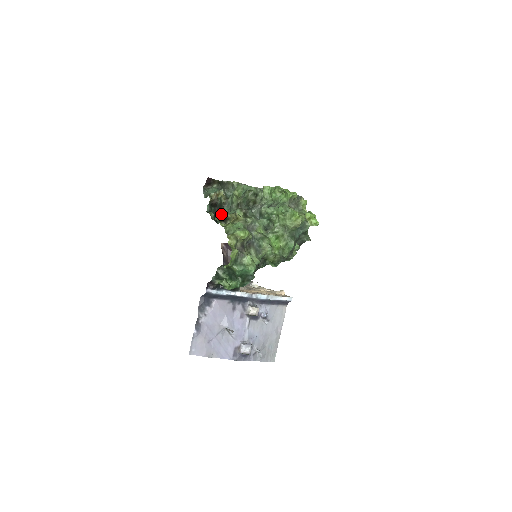
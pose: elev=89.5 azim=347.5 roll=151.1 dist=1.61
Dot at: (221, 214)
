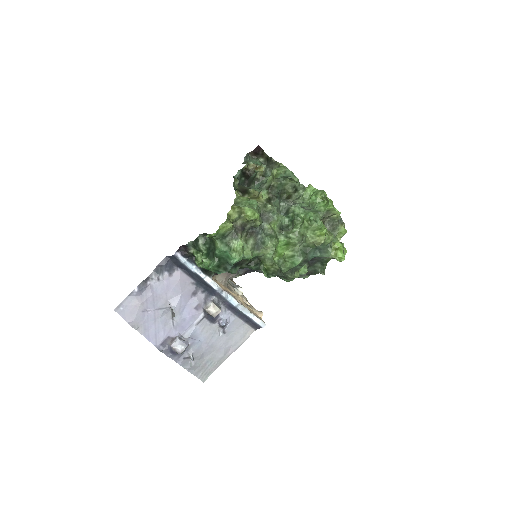
Dot at: occluded
